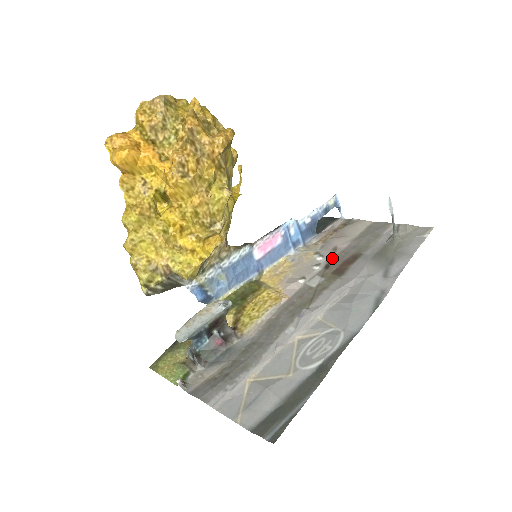
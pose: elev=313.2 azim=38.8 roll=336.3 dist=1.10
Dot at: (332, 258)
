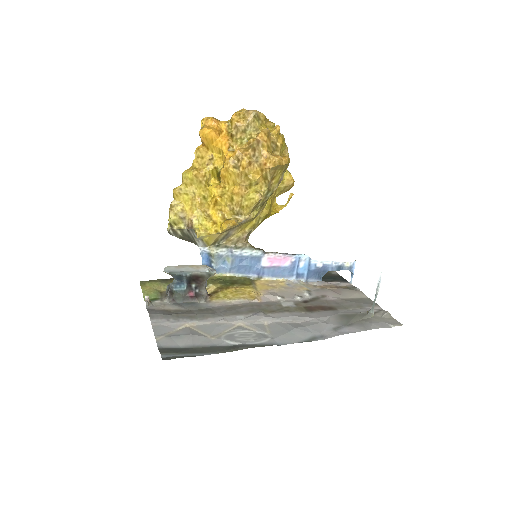
Dot at: (315, 299)
